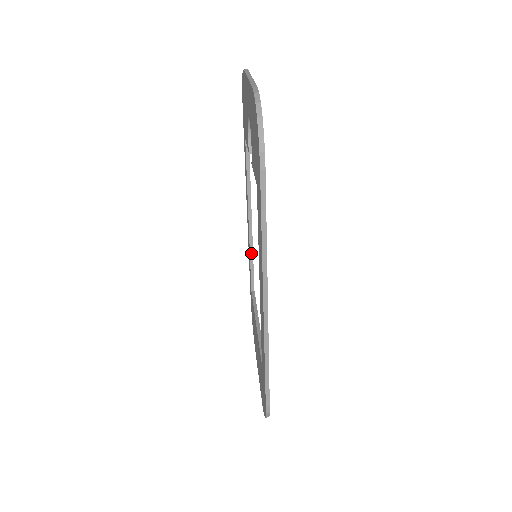
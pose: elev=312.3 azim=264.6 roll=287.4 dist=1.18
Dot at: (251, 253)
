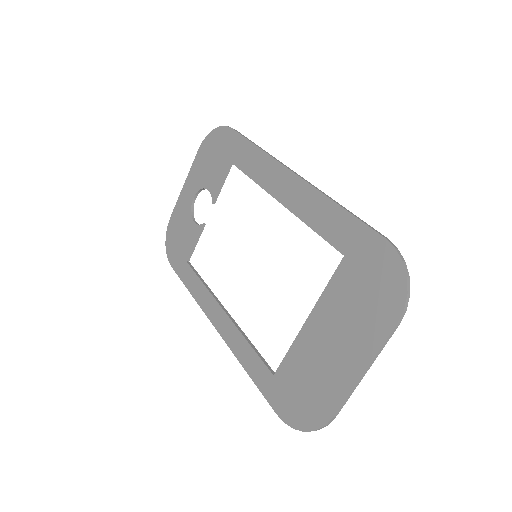
Dot at: (245, 337)
